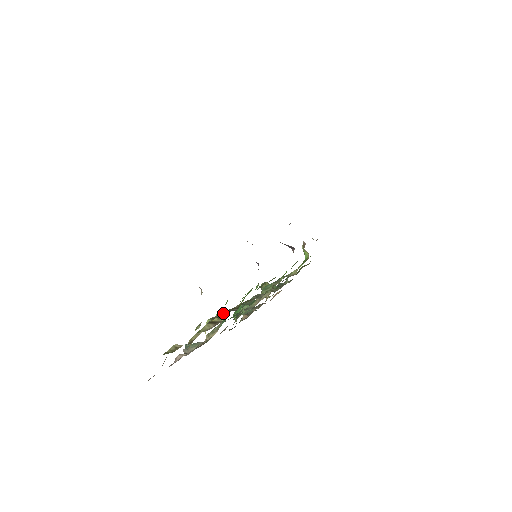
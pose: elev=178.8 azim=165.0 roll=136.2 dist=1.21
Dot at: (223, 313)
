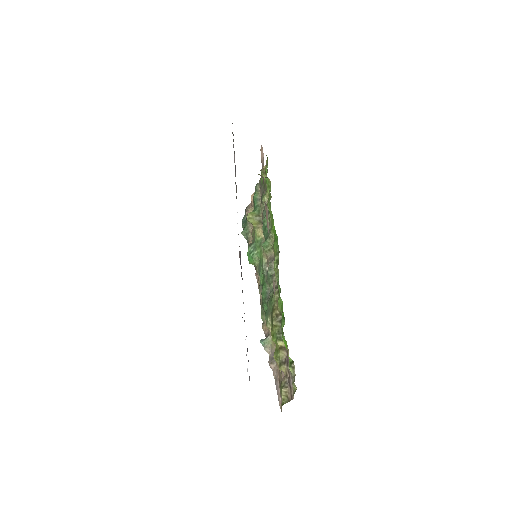
Dot at: (276, 327)
